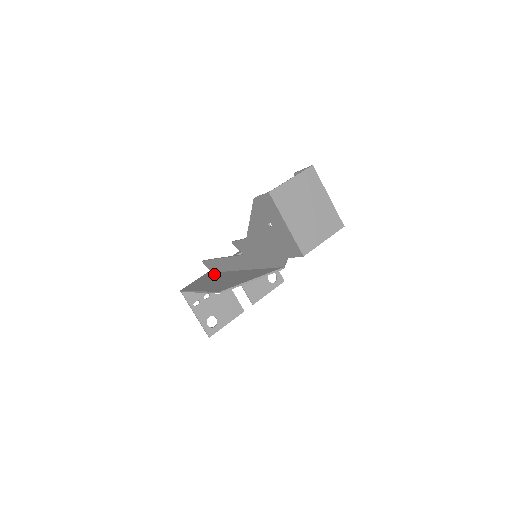
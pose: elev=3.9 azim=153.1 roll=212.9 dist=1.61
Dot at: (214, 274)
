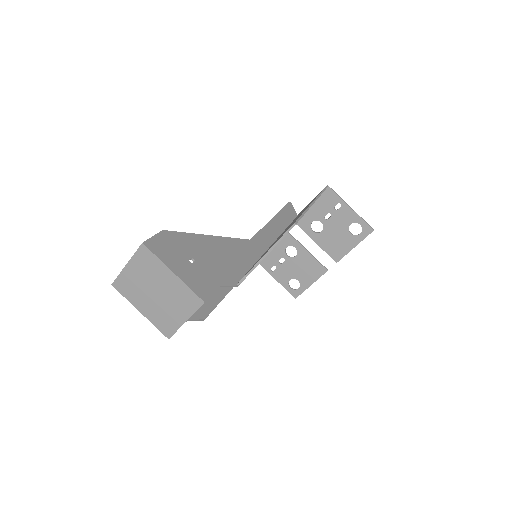
Dot at: occluded
